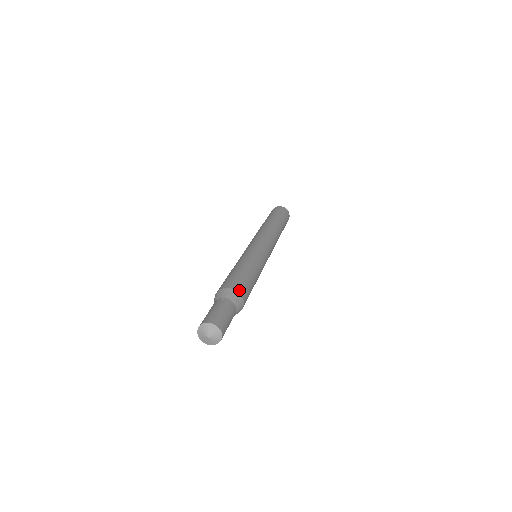
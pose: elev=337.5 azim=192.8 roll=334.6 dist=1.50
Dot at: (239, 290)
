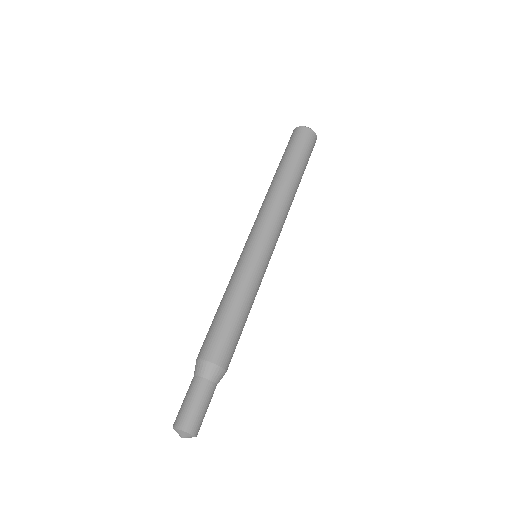
Dot at: (216, 360)
